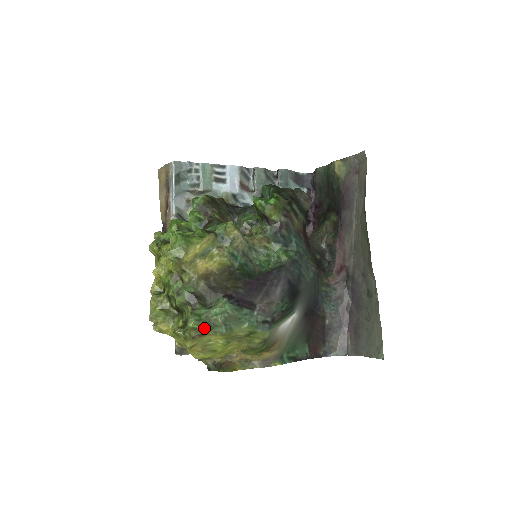
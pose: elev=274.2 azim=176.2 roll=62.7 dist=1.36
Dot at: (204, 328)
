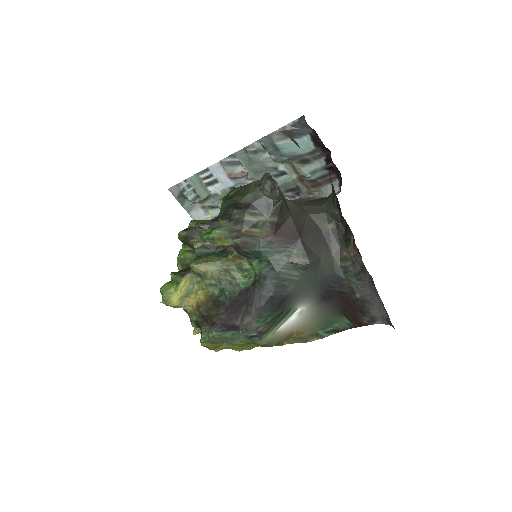
Dot at: (213, 344)
